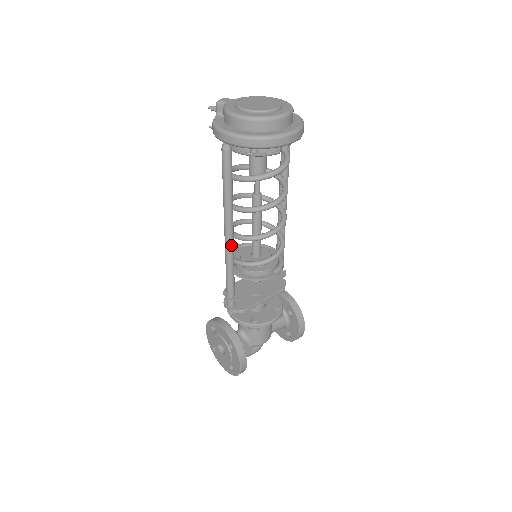
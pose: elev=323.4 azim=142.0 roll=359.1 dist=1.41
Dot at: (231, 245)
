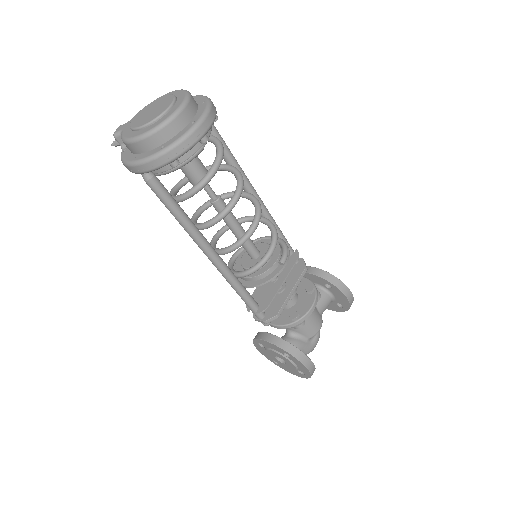
Dot at: (221, 264)
